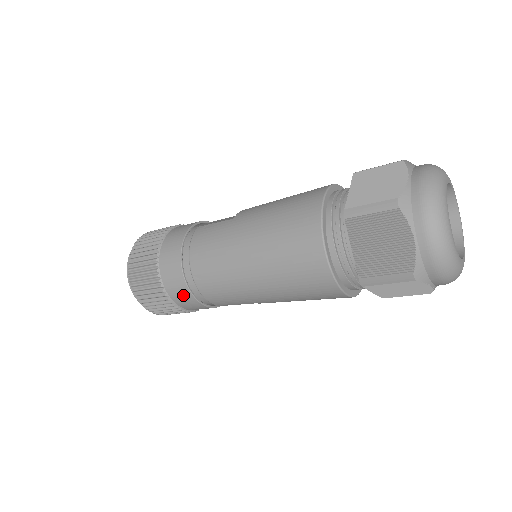
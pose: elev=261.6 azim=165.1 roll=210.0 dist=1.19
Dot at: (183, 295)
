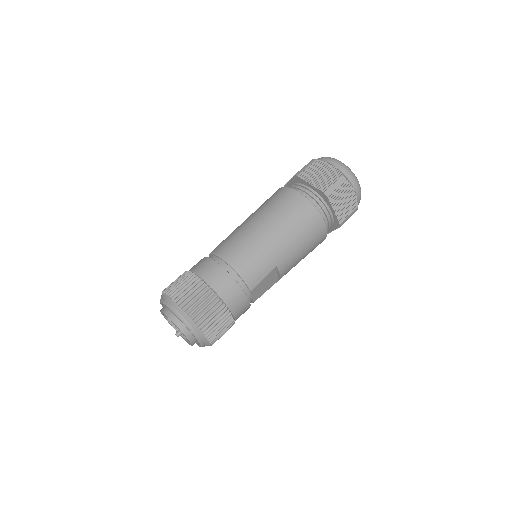
Dot at: (225, 282)
